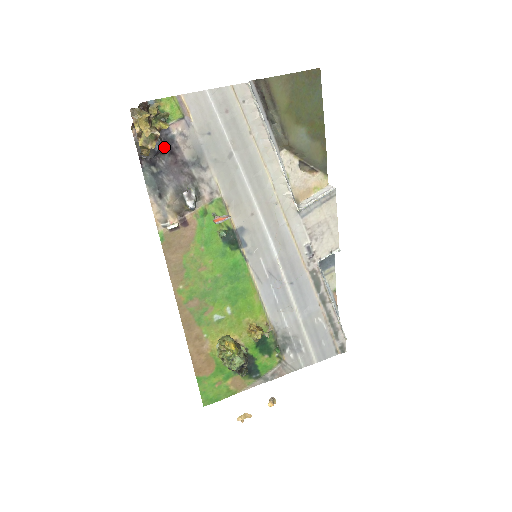
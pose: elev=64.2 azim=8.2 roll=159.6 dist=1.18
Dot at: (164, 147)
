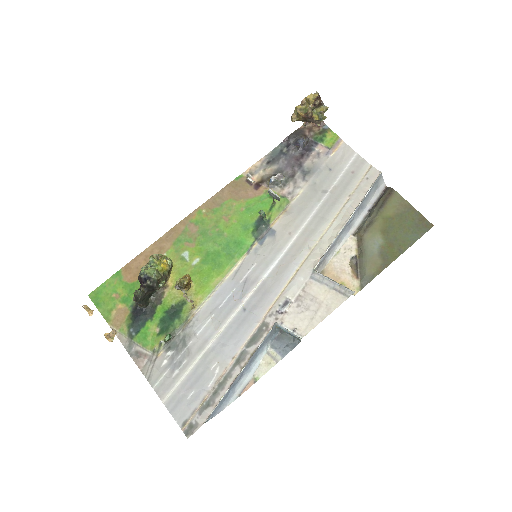
Dot at: (303, 146)
